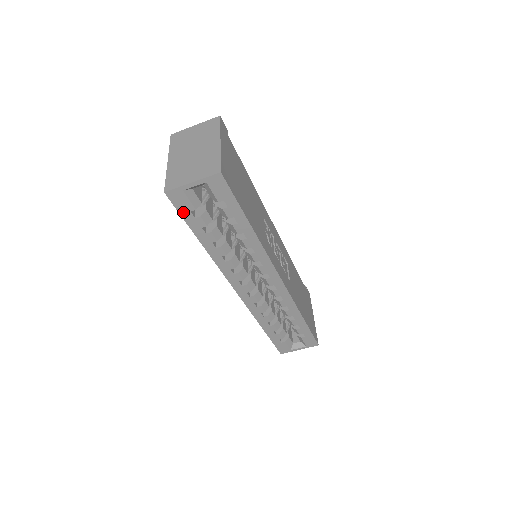
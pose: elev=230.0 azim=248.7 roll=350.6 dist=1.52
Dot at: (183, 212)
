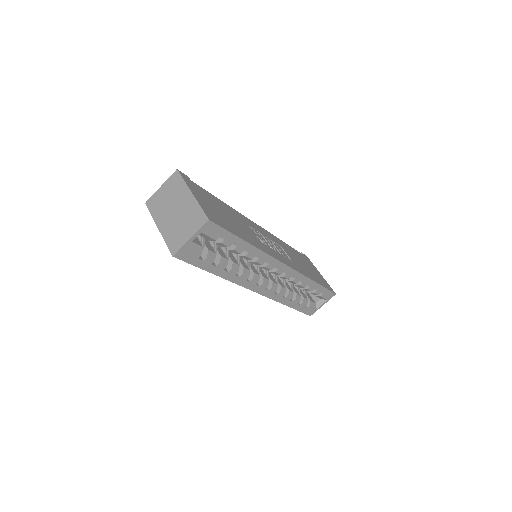
Dot at: (193, 262)
